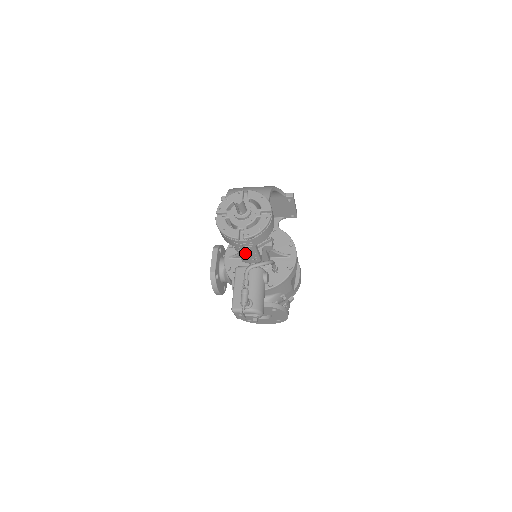
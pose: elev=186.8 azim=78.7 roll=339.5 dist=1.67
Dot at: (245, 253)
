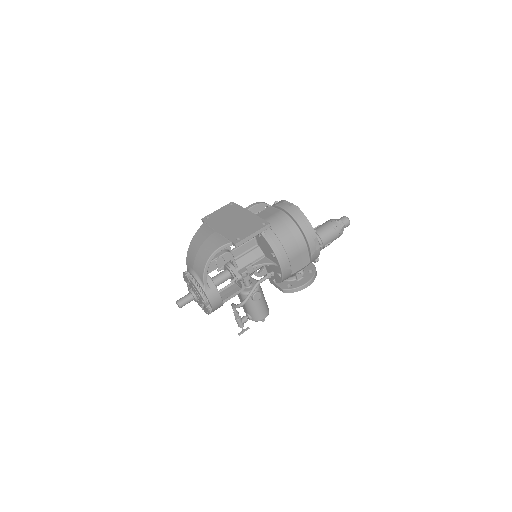
Dot at: occluded
